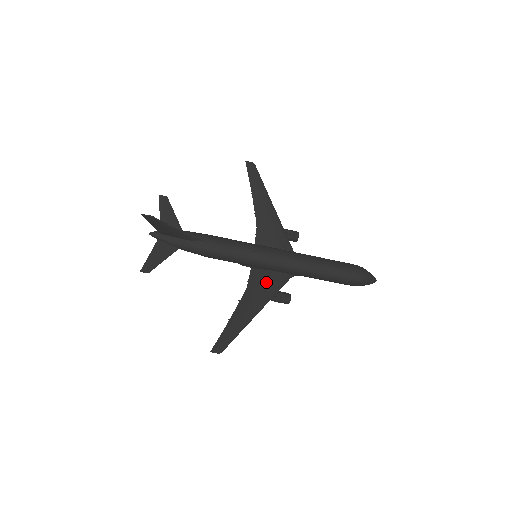
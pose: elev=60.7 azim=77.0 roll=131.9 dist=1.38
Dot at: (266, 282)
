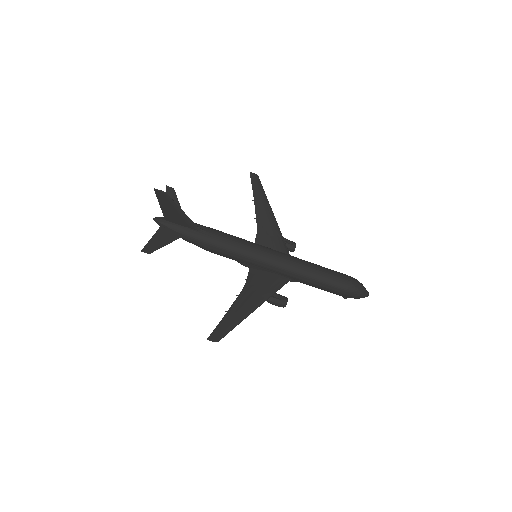
Dot at: (265, 282)
